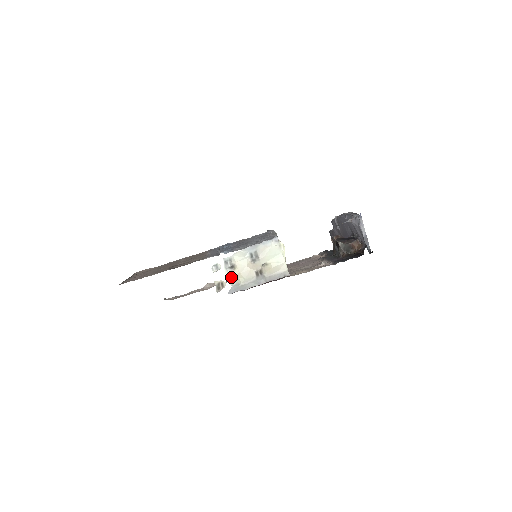
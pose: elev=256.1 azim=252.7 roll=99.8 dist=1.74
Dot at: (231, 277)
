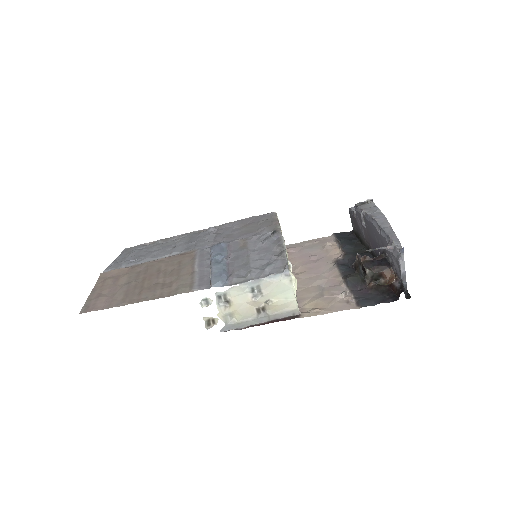
Dot at: (225, 314)
